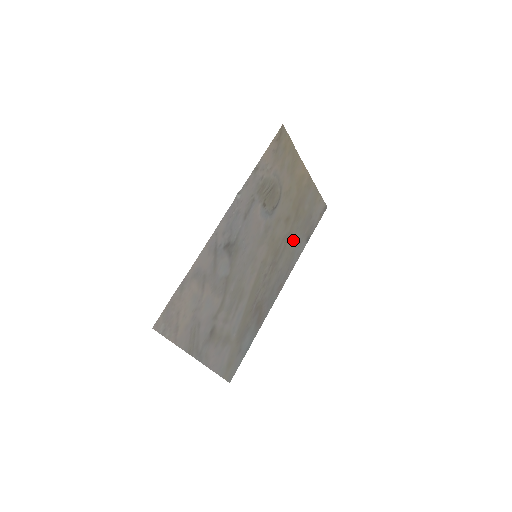
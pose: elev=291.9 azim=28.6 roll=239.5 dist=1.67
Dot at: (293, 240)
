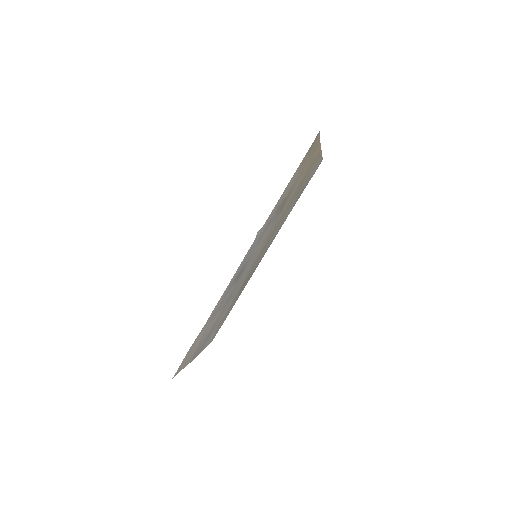
Dot at: (286, 213)
